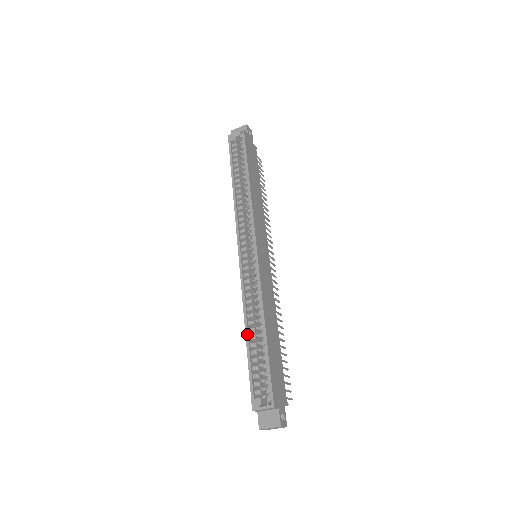
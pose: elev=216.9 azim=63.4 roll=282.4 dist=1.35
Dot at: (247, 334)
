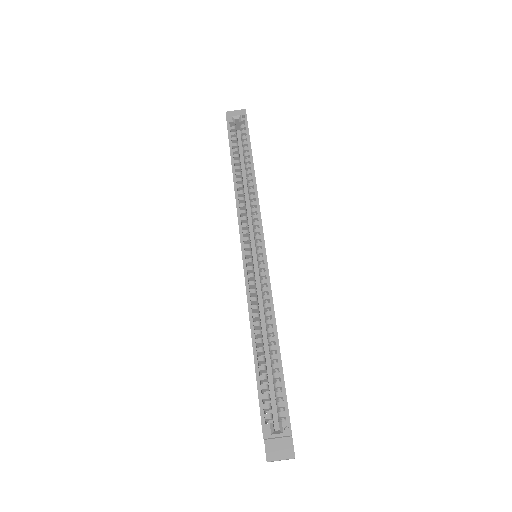
Dot at: (255, 345)
